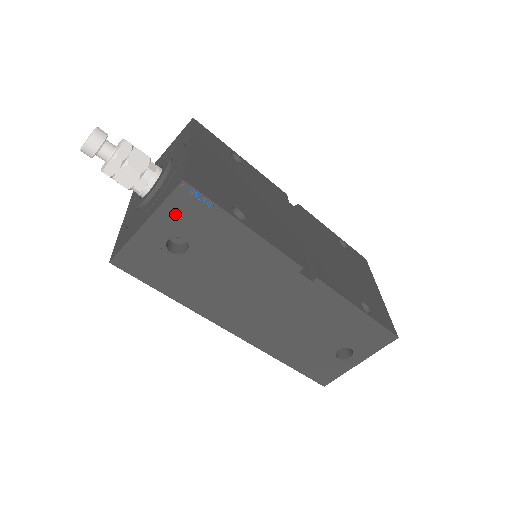
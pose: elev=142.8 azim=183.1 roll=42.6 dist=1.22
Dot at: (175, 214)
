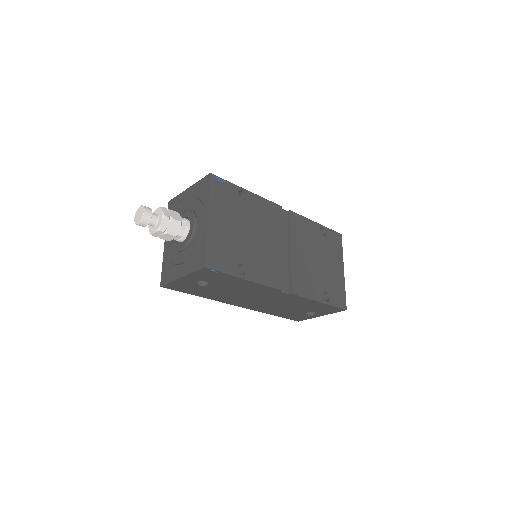
Dot at: (200, 275)
